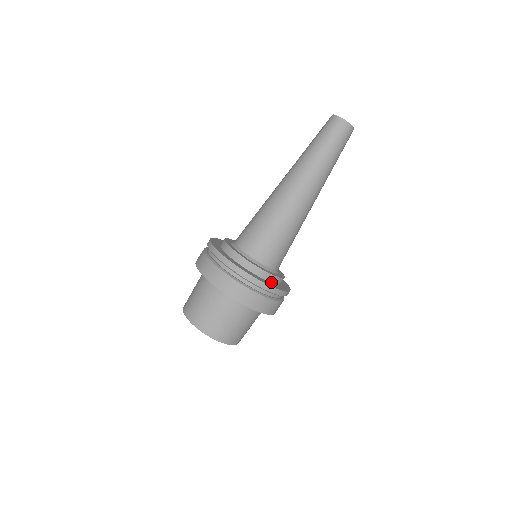
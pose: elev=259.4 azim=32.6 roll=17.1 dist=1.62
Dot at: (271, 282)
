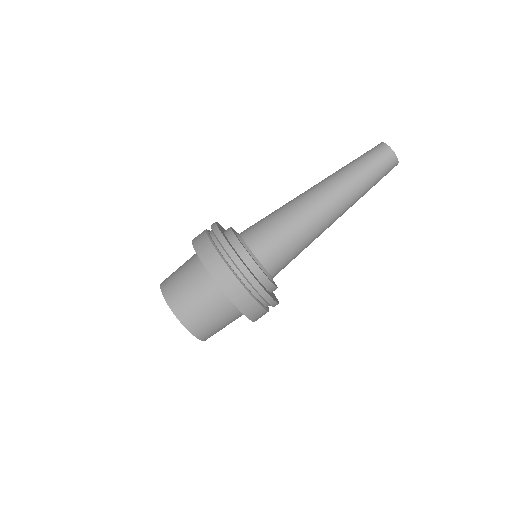
Dot at: (251, 271)
